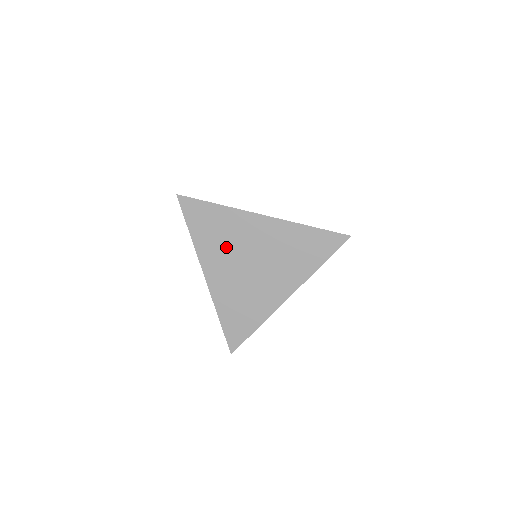
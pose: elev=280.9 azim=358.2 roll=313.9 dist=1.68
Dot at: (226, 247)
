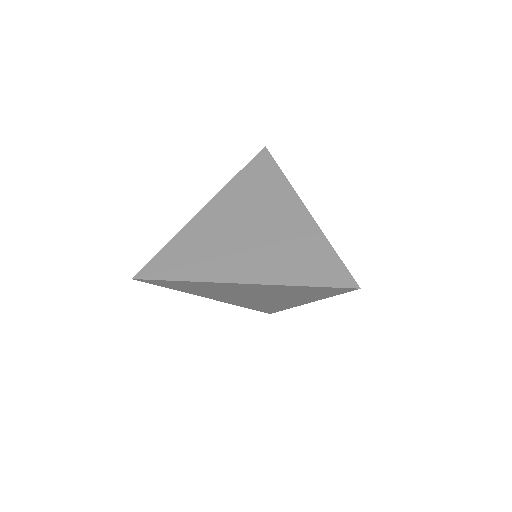
Dot at: (249, 203)
